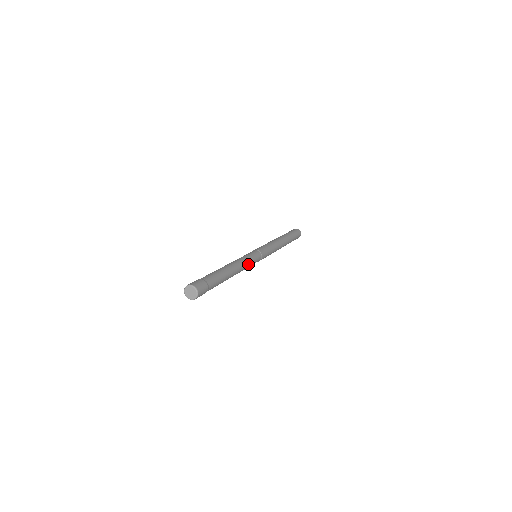
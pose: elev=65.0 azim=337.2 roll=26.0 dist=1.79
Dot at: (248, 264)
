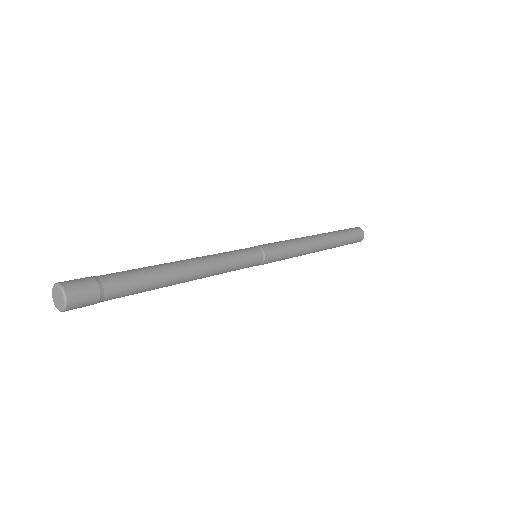
Dot at: (225, 270)
